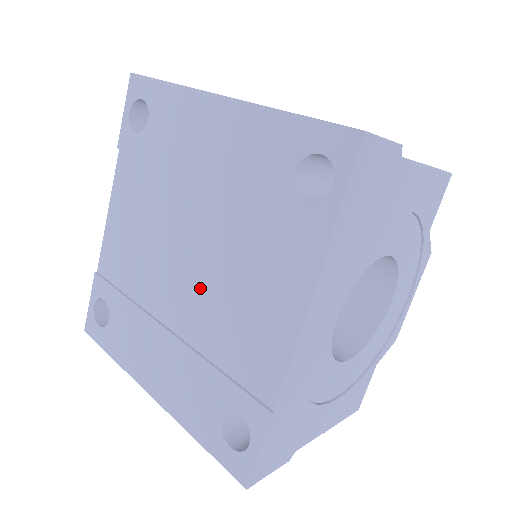
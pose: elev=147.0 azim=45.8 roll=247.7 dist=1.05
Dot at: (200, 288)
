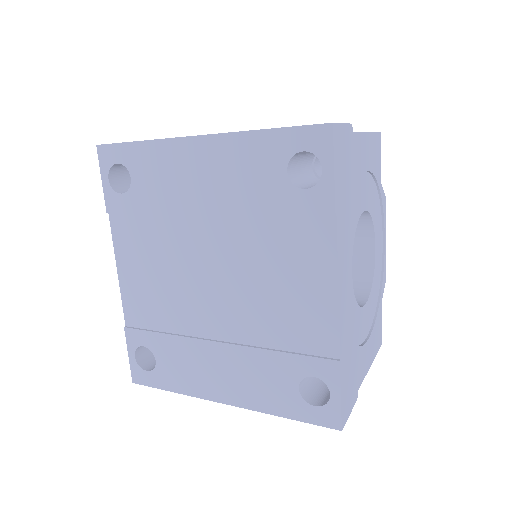
Dot at: (236, 295)
